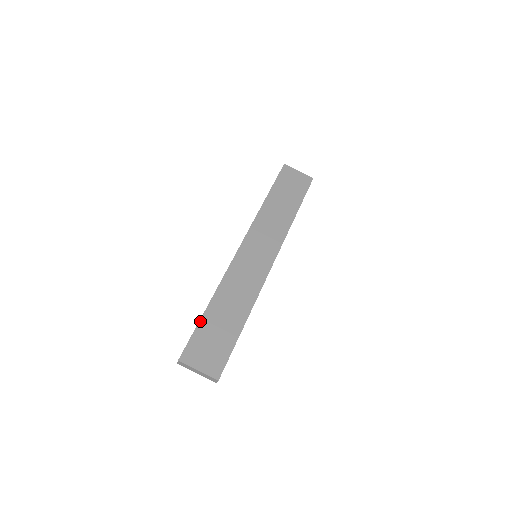
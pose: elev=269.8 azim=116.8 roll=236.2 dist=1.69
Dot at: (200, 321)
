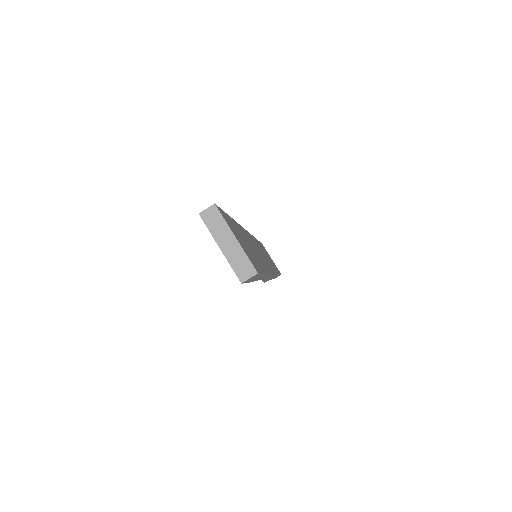
Dot at: (229, 216)
